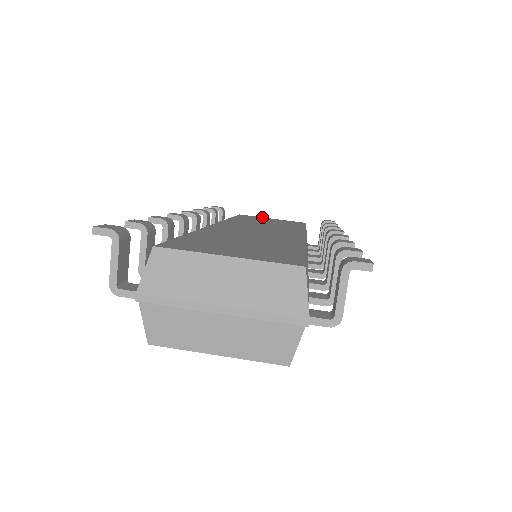
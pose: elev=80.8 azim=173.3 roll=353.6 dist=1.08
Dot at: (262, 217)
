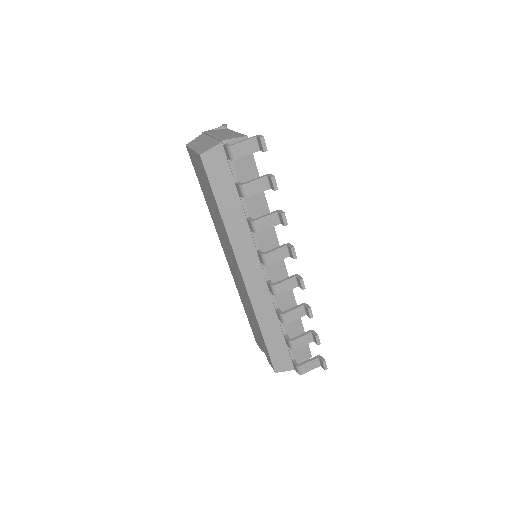
Dot at: occluded
